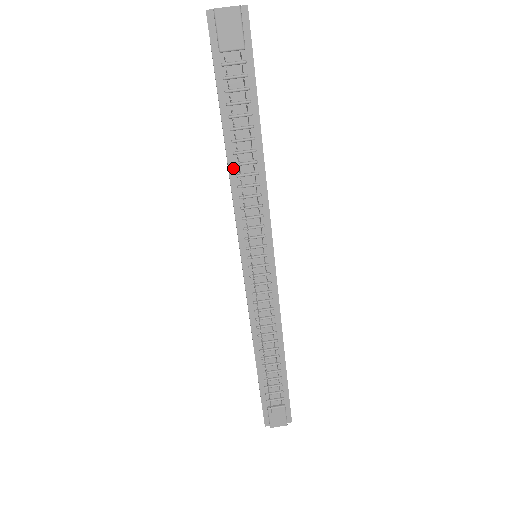
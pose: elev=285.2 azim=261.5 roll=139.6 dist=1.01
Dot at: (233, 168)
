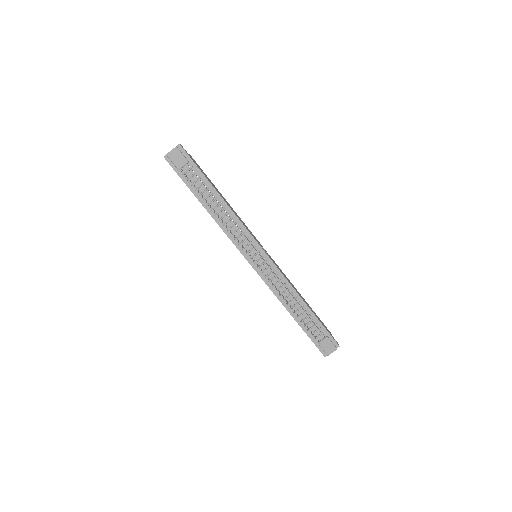
Dot at: (215, 217)
